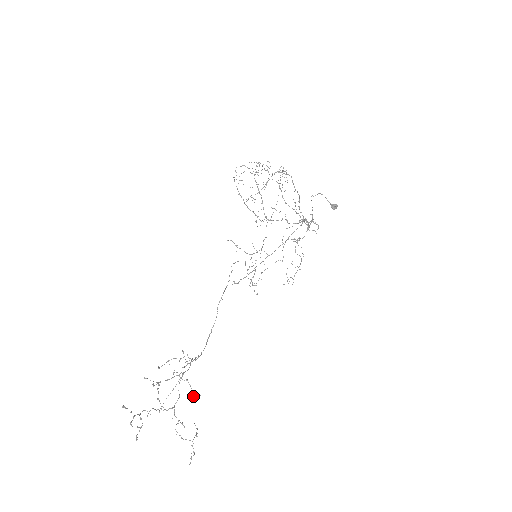
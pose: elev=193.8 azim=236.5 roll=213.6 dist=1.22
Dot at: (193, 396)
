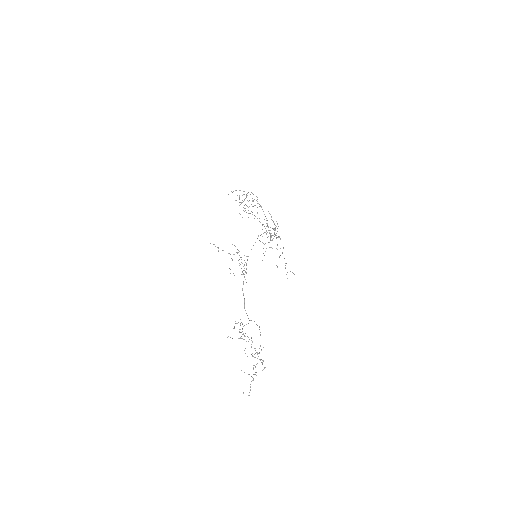
Dot at: occluded
